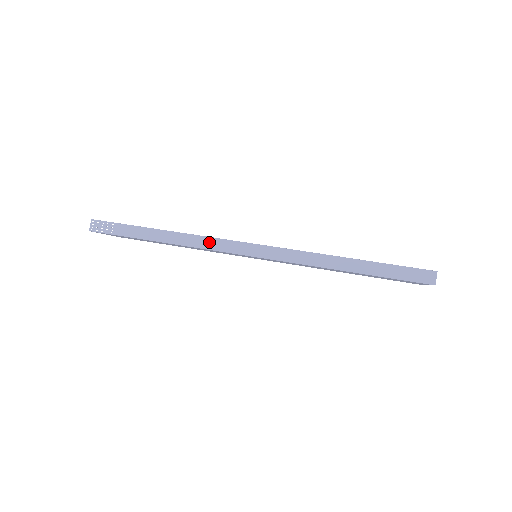
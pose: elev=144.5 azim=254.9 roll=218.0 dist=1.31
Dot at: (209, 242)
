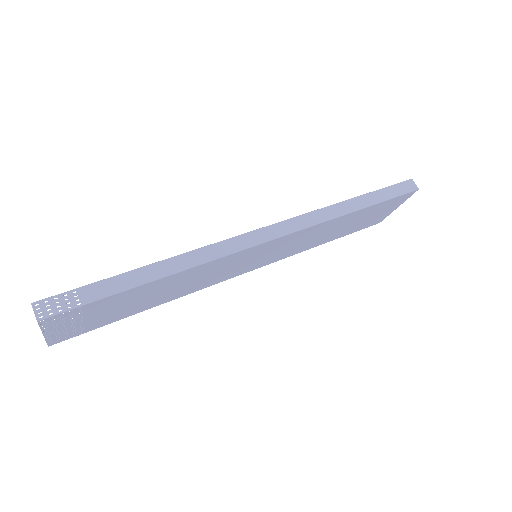
Dot at: (220, 248)
